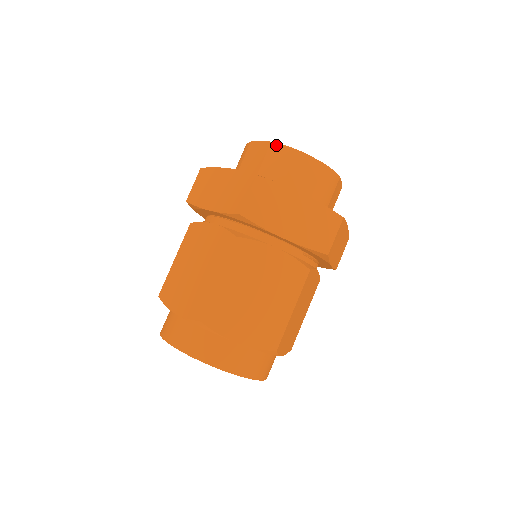
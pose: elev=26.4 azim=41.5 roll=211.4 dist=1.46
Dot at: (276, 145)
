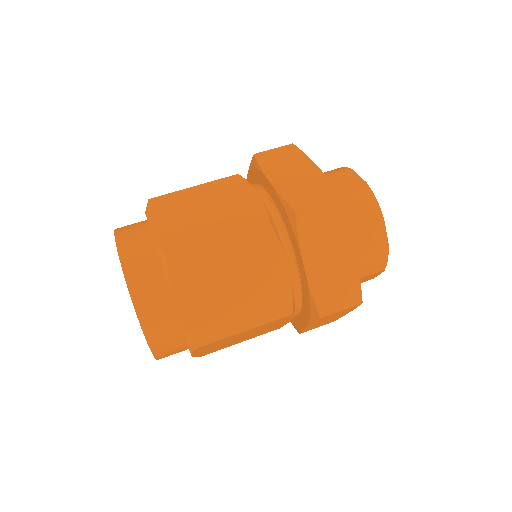
Dot at: (387, 255)
